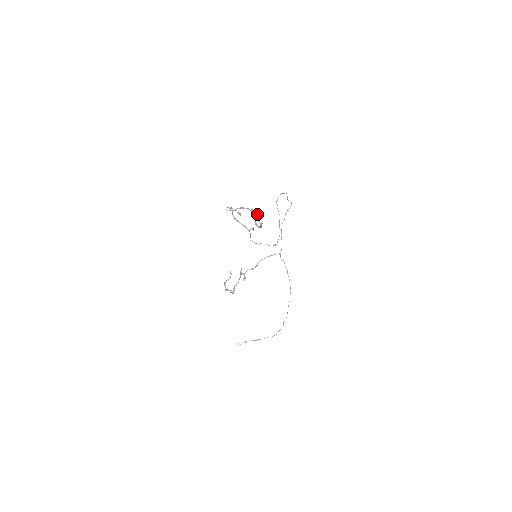
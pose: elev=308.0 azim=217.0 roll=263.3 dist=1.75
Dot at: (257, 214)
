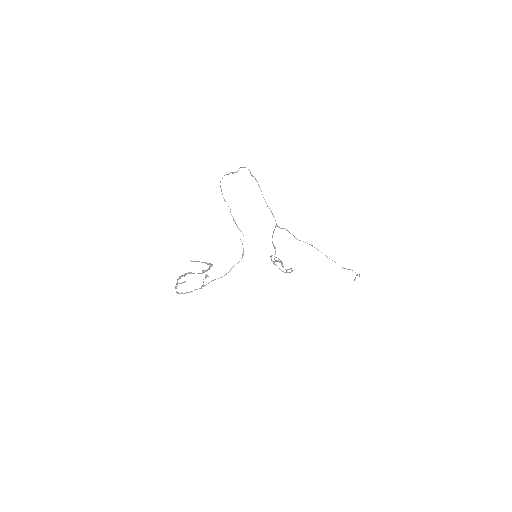
Dot at: (190, 273)
